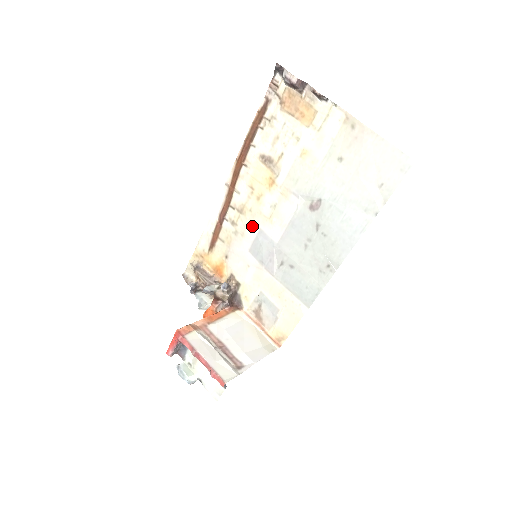
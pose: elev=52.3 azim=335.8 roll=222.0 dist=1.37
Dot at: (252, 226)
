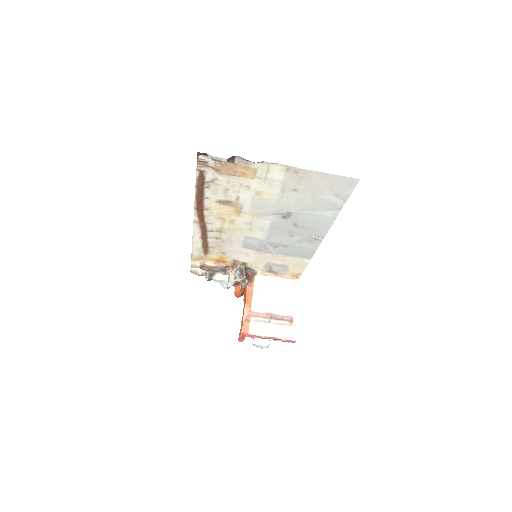
Dot at: (236, 236)
